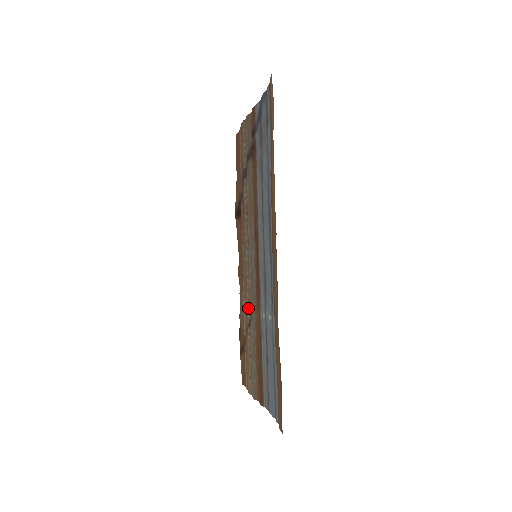
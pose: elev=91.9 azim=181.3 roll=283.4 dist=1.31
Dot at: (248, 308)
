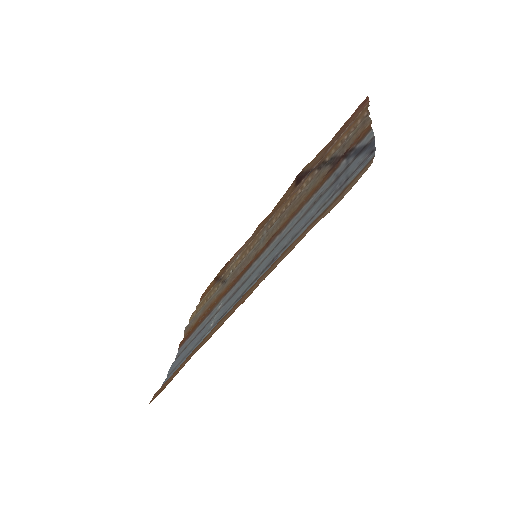
Dot at: (231, 271)
